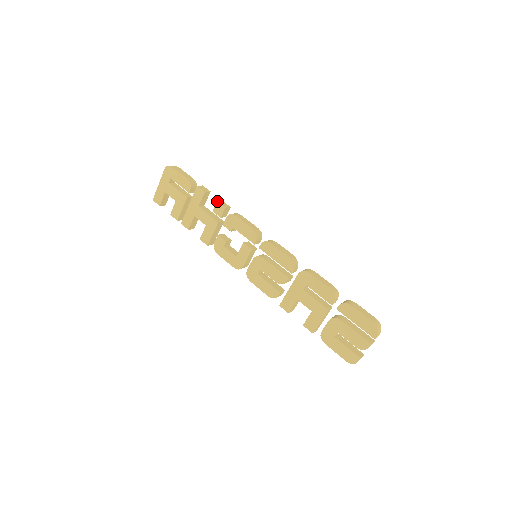
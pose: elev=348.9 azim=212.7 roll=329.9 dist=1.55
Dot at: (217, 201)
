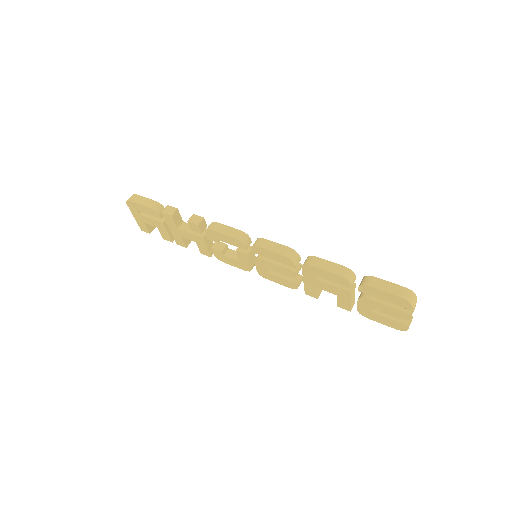
Dot at: (187, 221)
